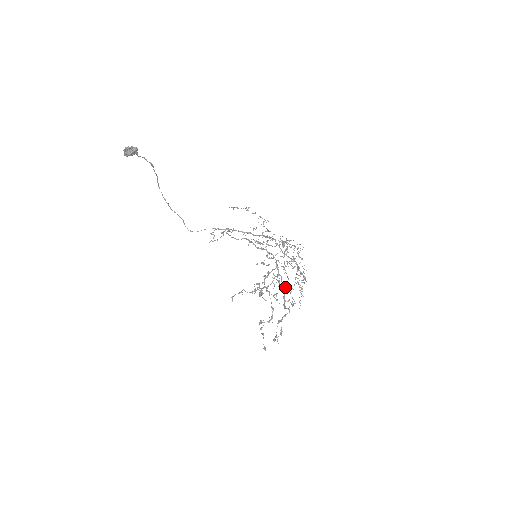
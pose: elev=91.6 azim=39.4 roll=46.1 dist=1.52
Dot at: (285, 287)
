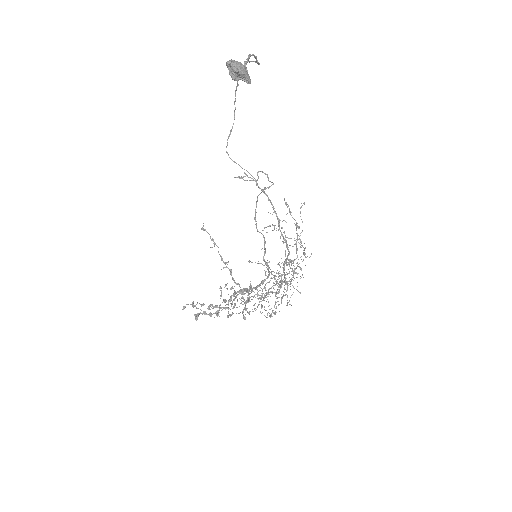
Dot at: (245, 319)
